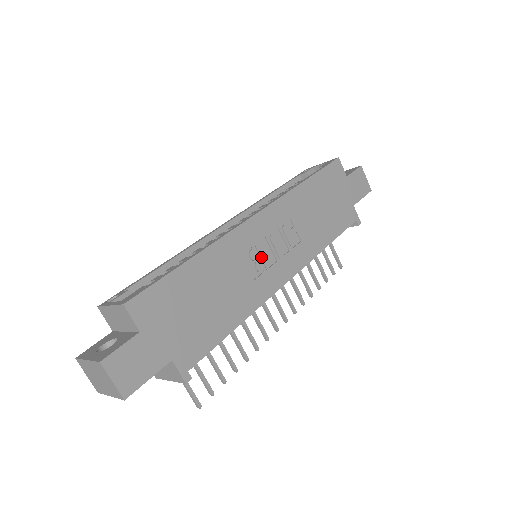
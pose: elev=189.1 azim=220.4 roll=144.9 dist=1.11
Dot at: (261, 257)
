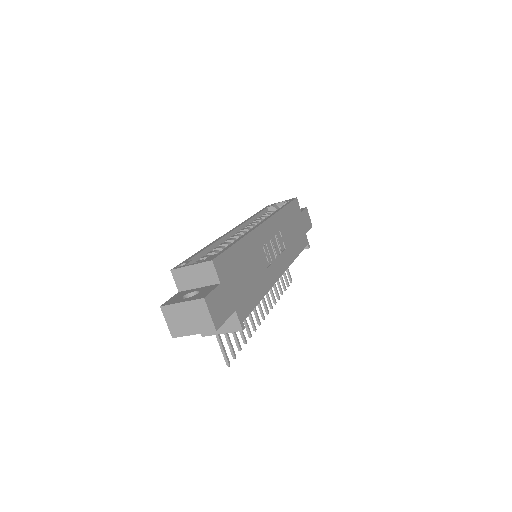
Dot at: (269, 252)
